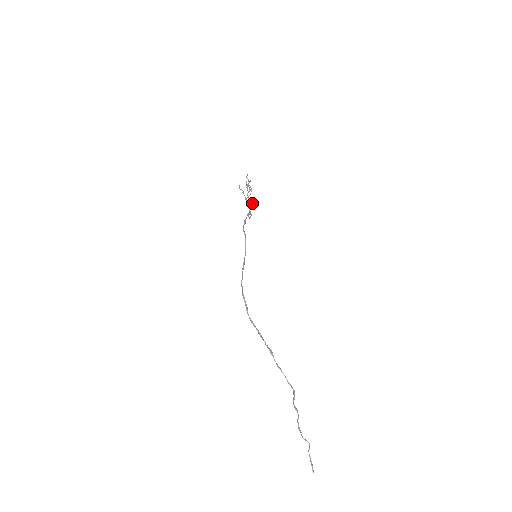
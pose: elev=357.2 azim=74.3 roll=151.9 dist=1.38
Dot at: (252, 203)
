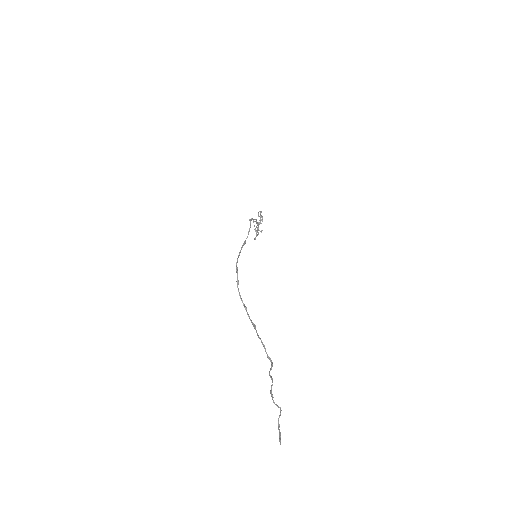
Dot at: (260, 231)
